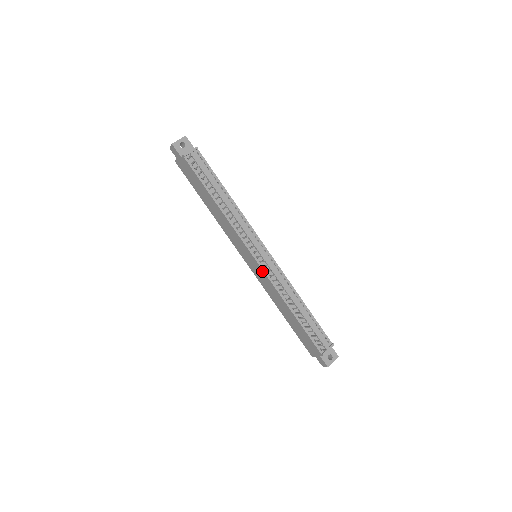
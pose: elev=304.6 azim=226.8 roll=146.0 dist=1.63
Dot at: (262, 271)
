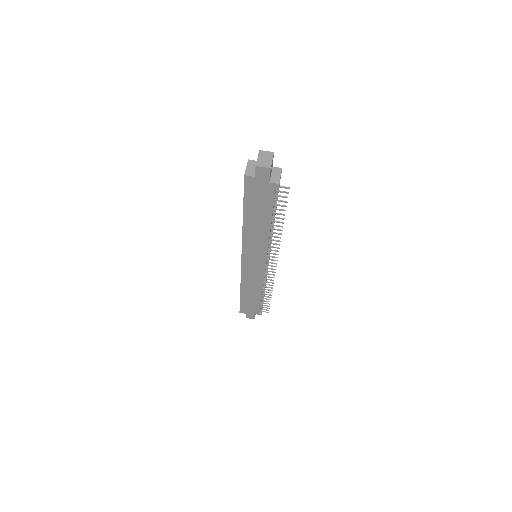
Dot at: (263, 271)
